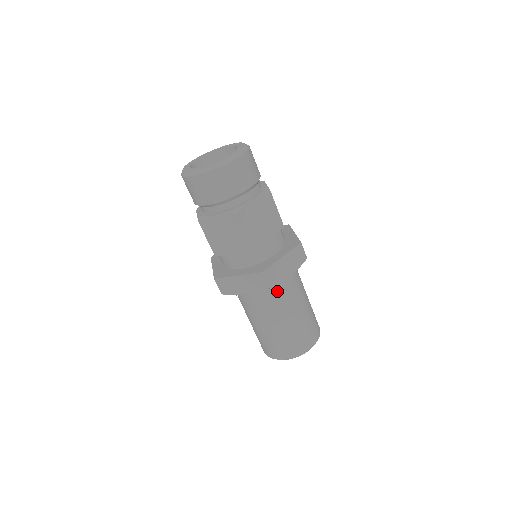
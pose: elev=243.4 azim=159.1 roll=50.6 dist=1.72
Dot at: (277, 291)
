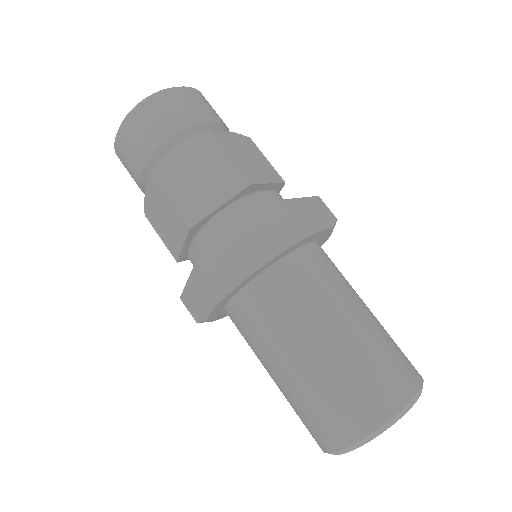
Dot at: (263, 302)
